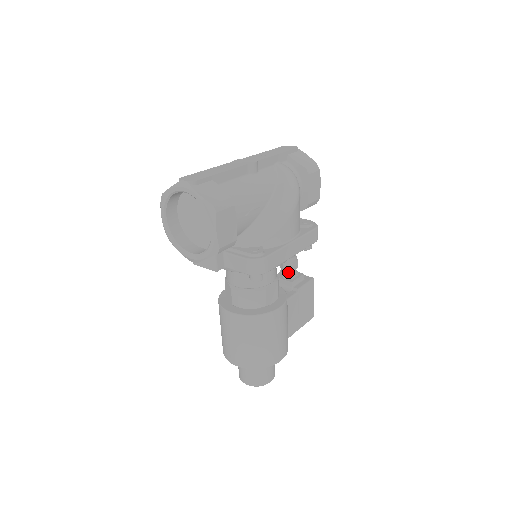
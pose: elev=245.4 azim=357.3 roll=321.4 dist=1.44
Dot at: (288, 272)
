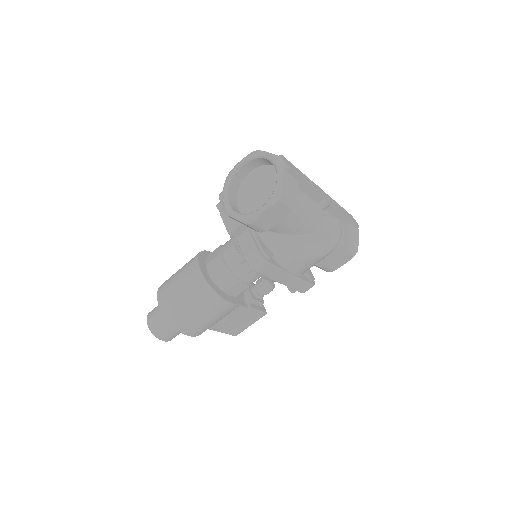
Dot at: (258, 290)
